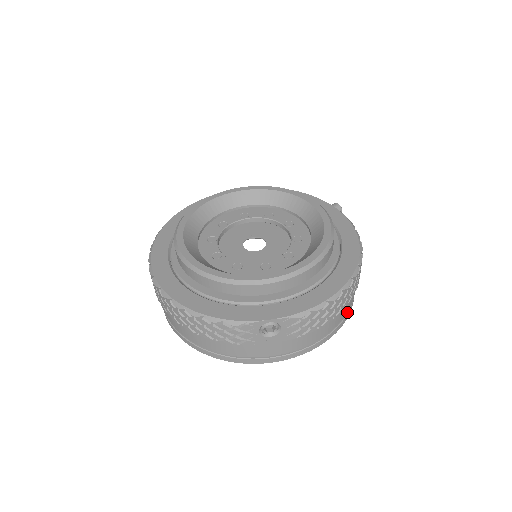
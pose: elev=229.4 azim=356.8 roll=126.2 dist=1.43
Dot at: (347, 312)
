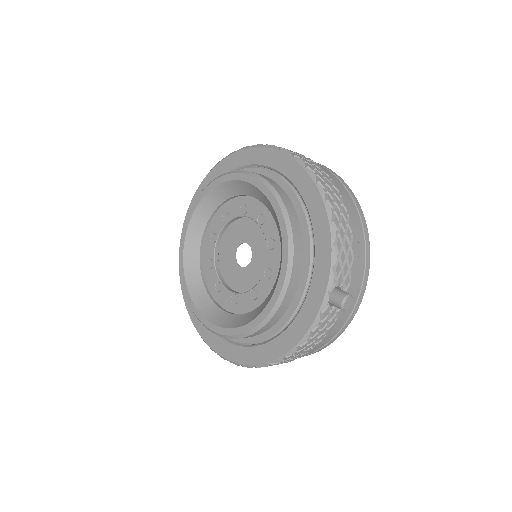
Dot at: occluded
